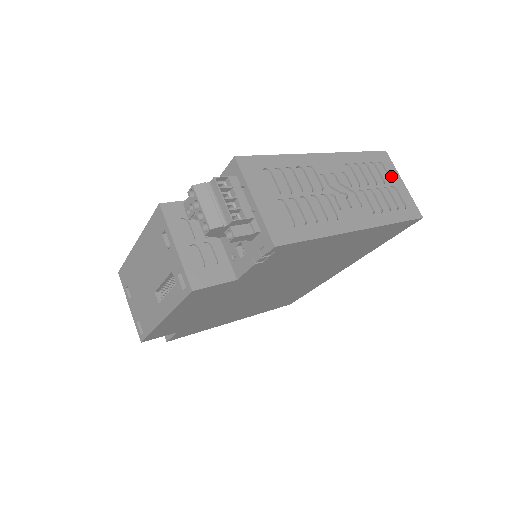
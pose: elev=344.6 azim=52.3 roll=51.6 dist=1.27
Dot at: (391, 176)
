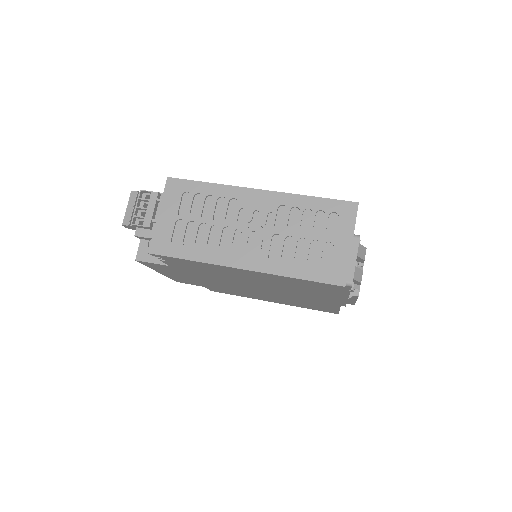
Dot at: (338, 231)
